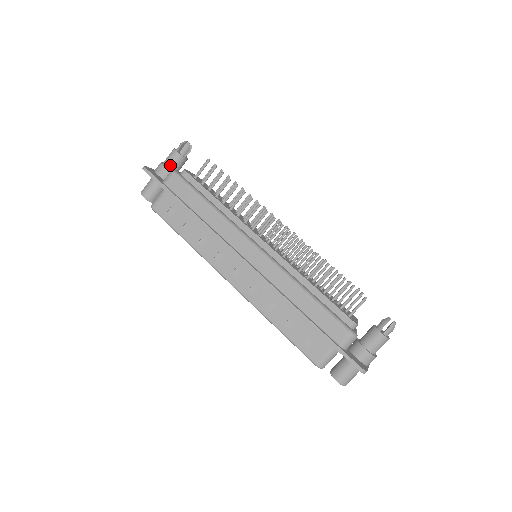
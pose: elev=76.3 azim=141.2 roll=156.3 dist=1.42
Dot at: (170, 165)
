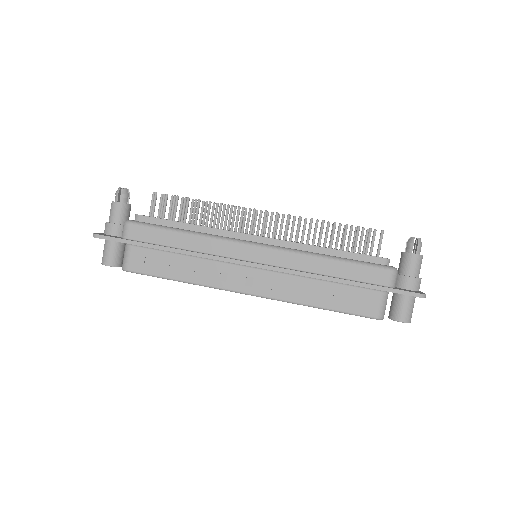
Dot at: (118, 219)
